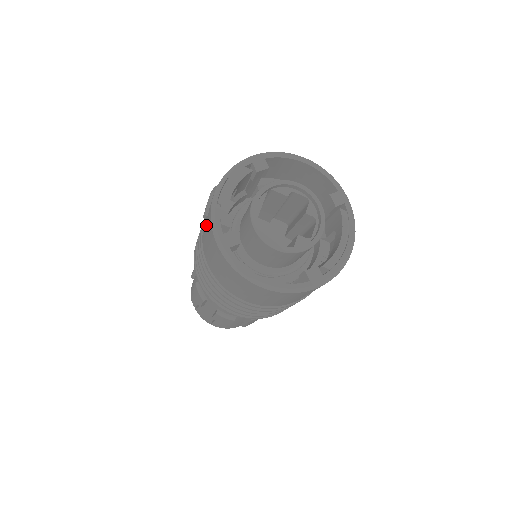
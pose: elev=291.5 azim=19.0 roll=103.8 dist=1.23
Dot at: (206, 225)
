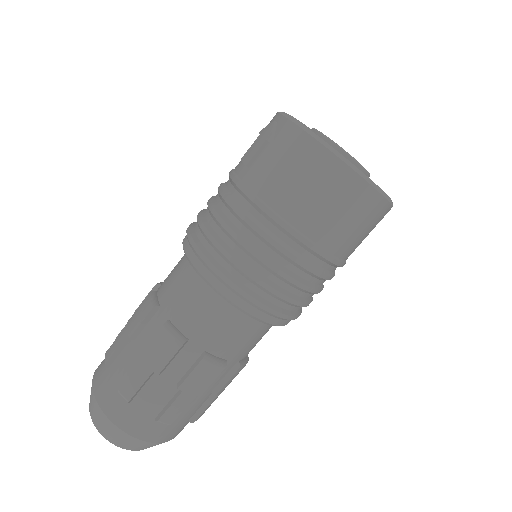
Dot at: (273, 154)
